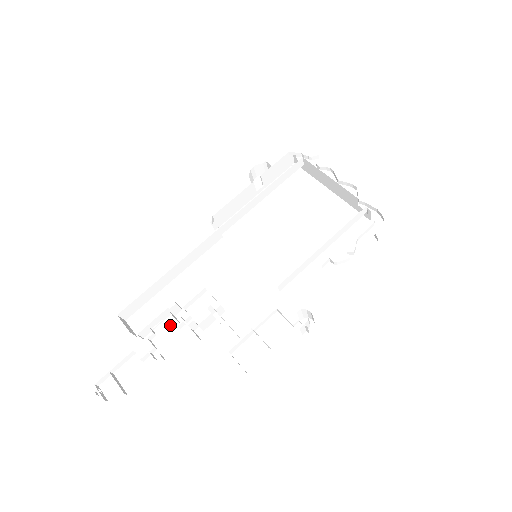
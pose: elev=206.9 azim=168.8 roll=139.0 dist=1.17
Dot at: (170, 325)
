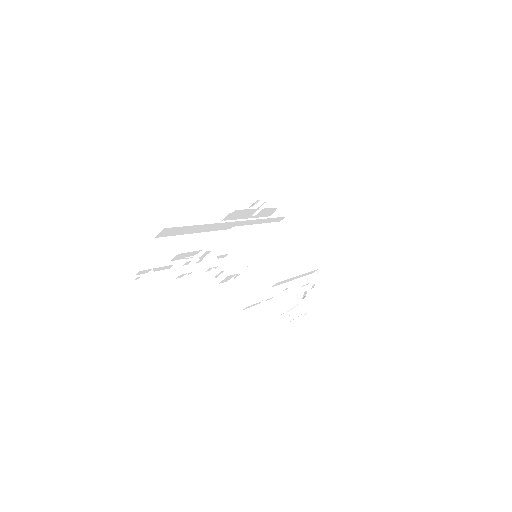
Dot at: (198, 264)
